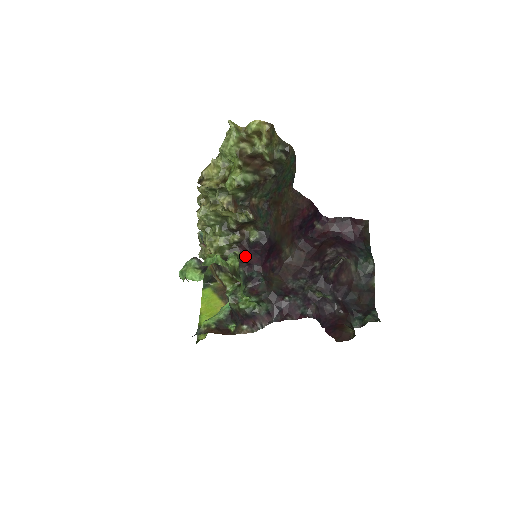
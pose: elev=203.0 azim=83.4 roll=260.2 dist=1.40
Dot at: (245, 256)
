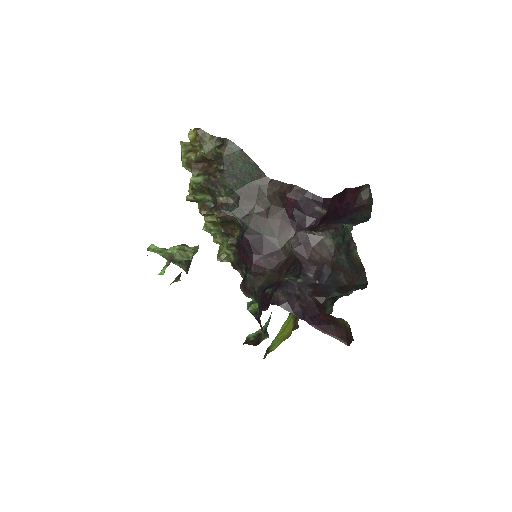
Dot at: (241, 257)
